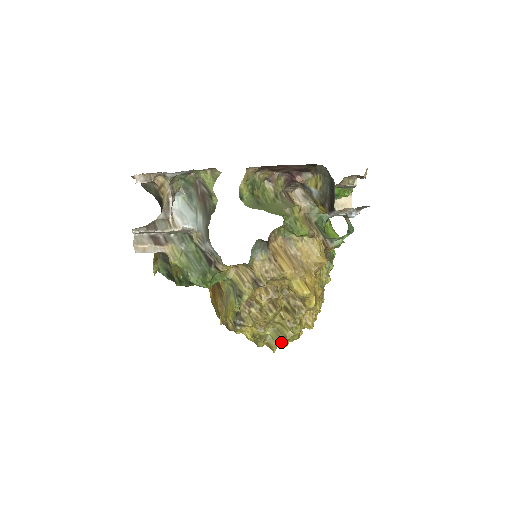
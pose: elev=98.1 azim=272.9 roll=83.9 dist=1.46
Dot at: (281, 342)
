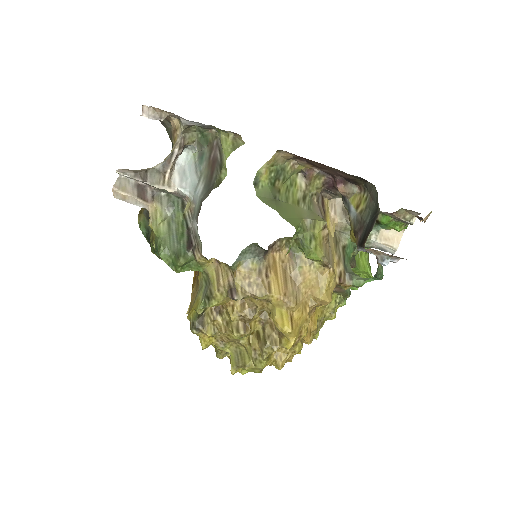
Dot at: (238, 368)
